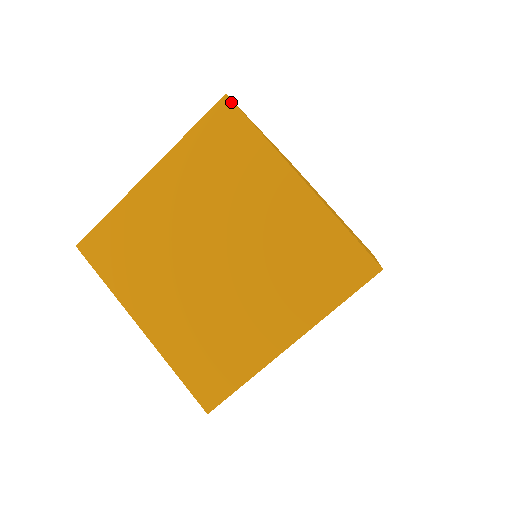
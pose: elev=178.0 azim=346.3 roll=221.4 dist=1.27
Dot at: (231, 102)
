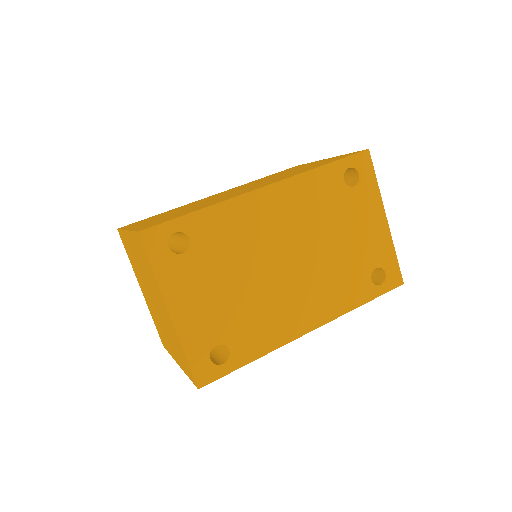
Dot at: (140, 239)
